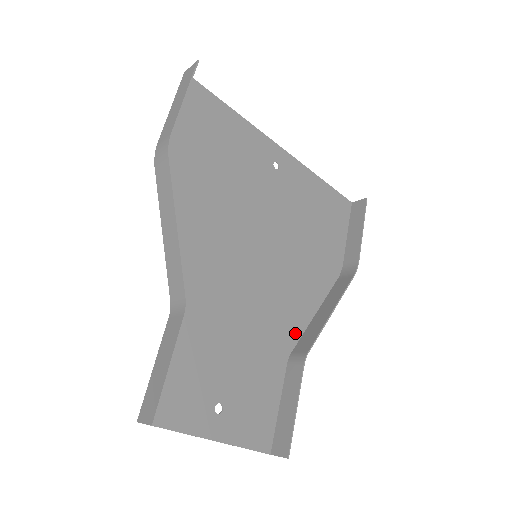
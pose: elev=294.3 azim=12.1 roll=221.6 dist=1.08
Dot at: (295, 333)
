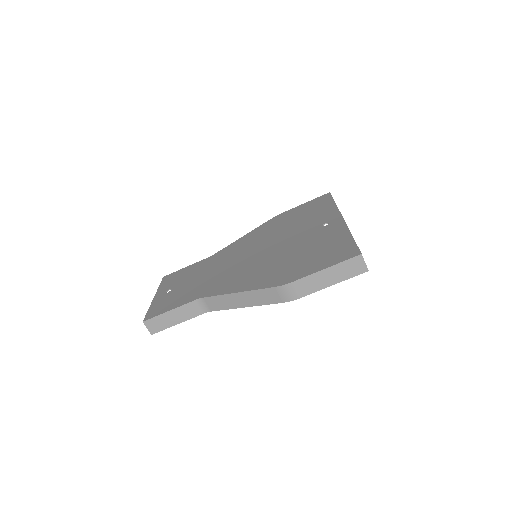
Dot at: (226, 250)
